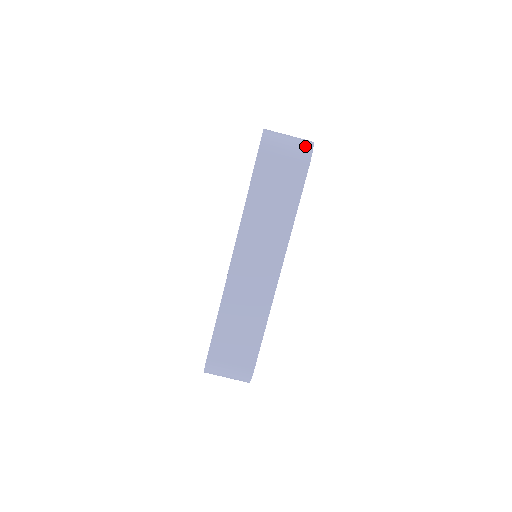
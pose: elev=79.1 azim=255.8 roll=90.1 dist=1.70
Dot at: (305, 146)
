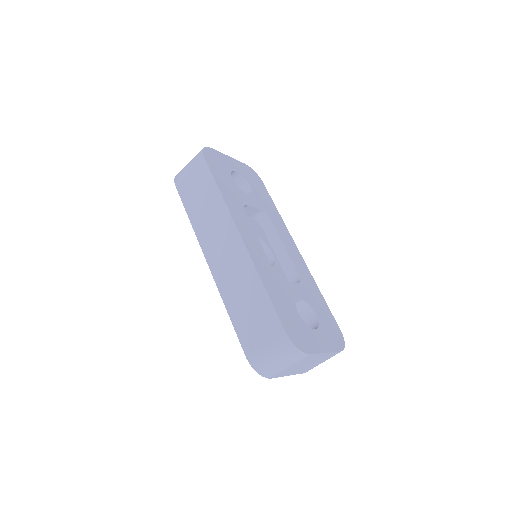
Dot at: occluded
